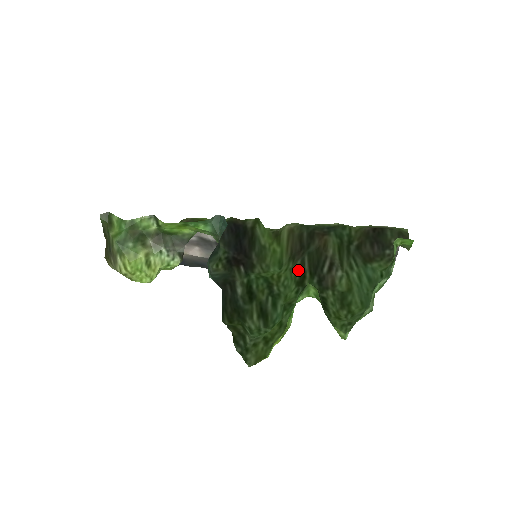
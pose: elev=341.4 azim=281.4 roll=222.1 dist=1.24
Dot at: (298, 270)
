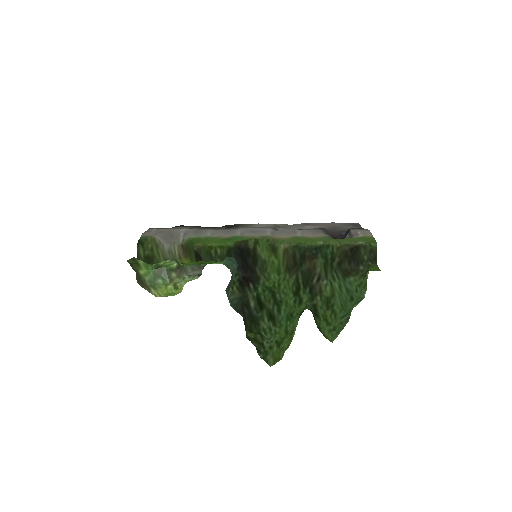
Dot at: (294, 283)
